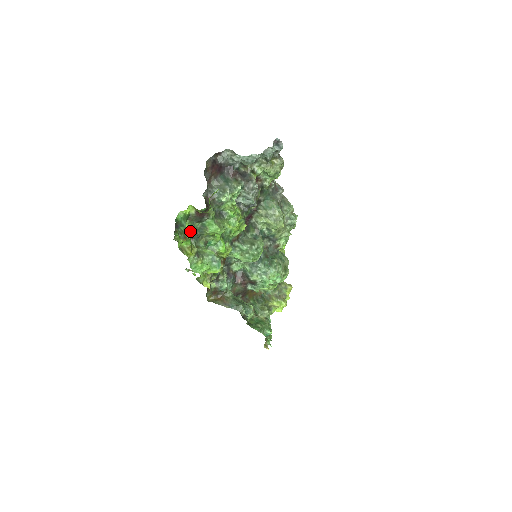
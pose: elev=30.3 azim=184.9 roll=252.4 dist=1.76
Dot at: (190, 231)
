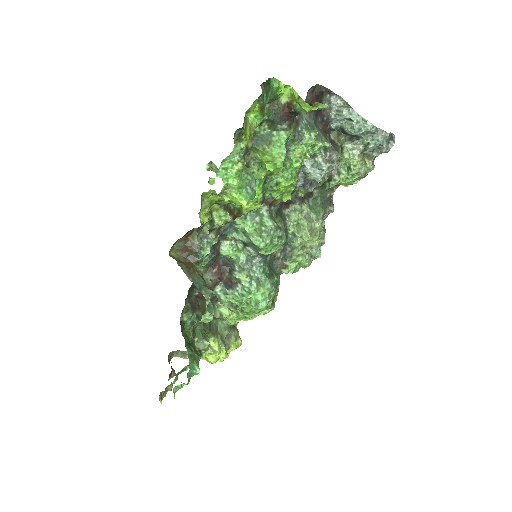
Dot at: occluded
